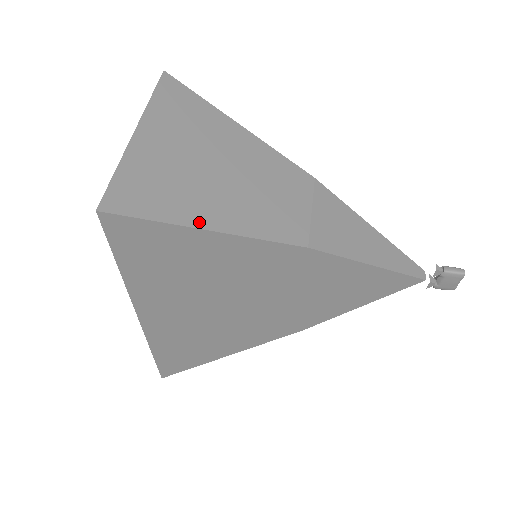
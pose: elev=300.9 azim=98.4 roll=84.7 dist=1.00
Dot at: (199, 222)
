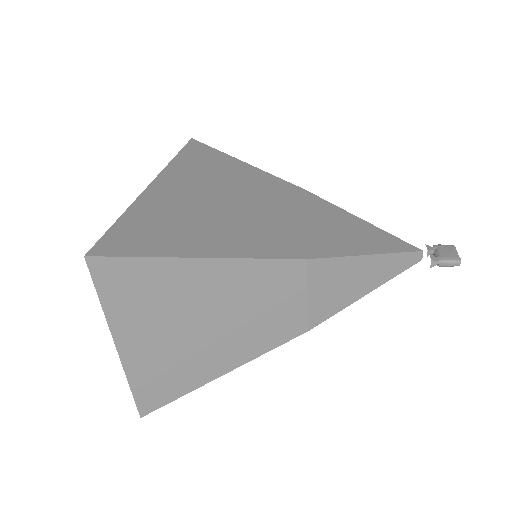
Dot at: occluded
